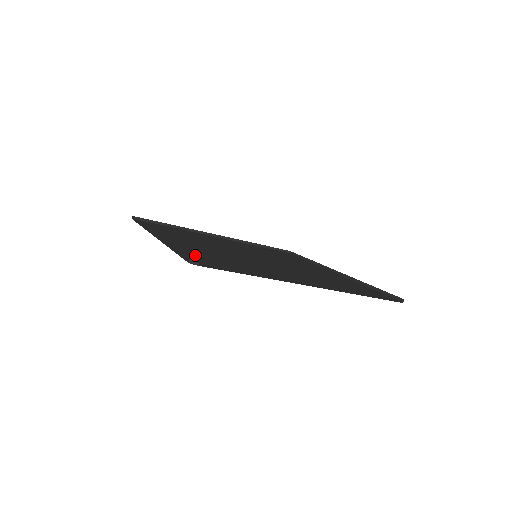
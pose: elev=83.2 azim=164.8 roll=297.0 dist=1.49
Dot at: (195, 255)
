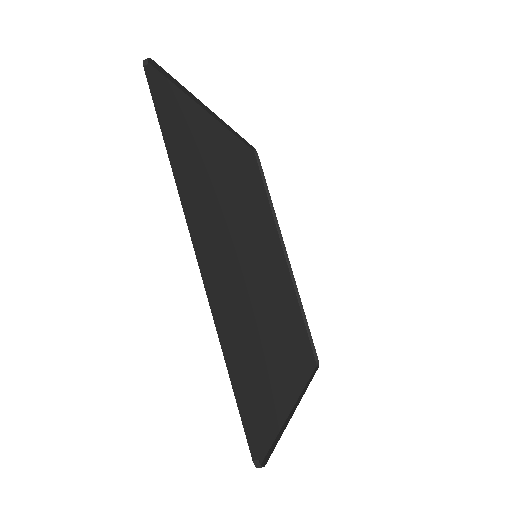
Dot at: (243, 375)
